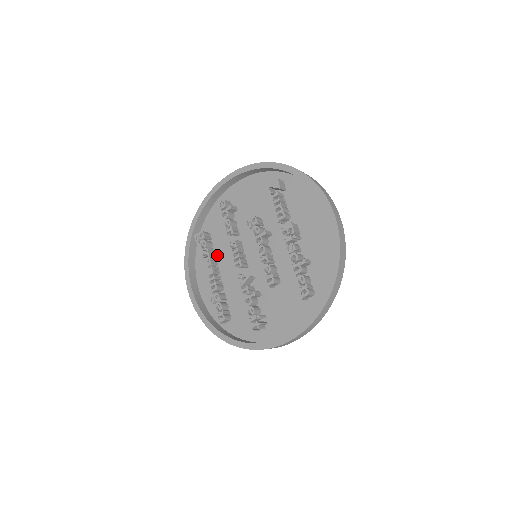
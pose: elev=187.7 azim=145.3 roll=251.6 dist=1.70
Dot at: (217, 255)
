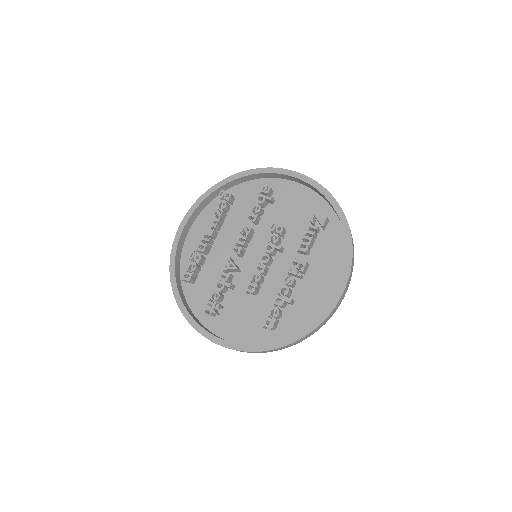
Dot at: (226, 222)
